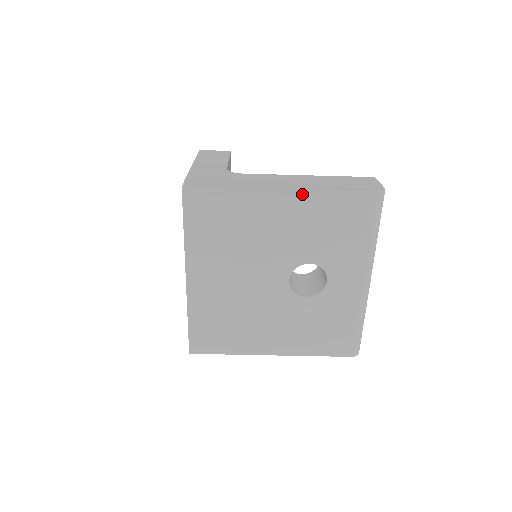
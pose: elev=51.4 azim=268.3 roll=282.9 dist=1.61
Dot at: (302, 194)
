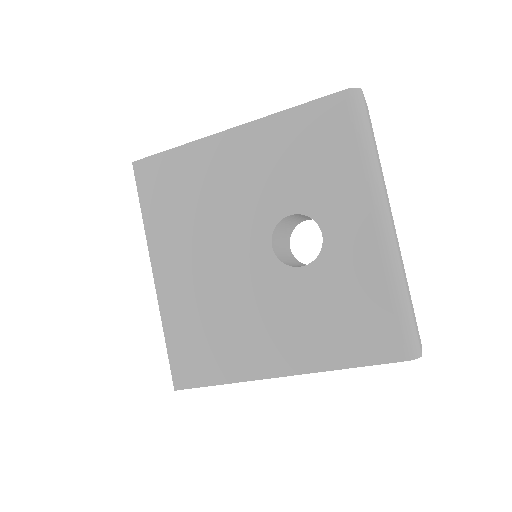
Dot at: (255, 126)
